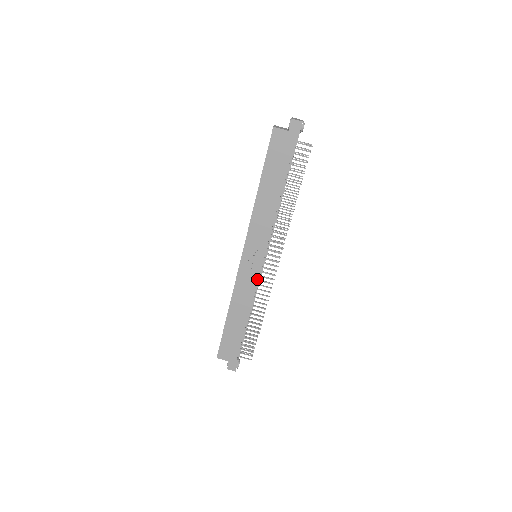
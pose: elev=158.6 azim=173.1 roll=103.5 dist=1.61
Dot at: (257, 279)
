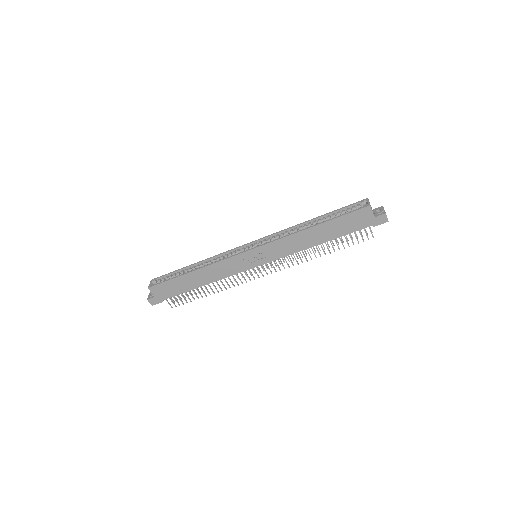
Dot at: (241, 271)
